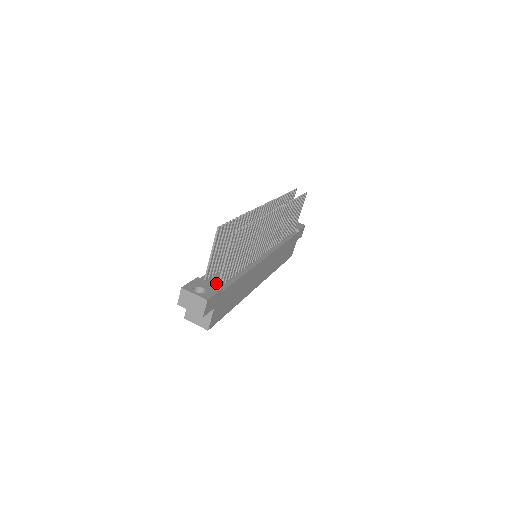
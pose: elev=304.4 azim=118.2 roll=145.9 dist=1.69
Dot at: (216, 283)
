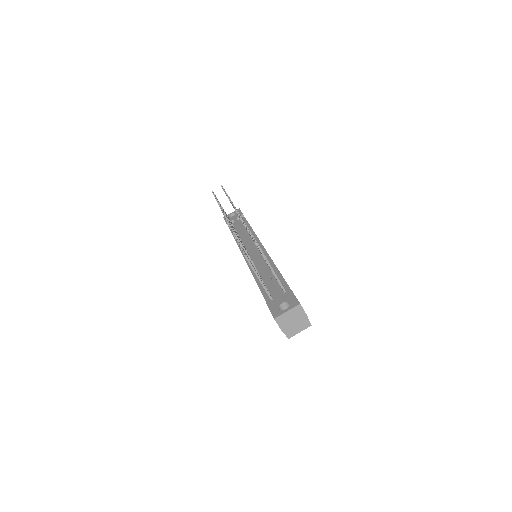
Dot at: occluded
